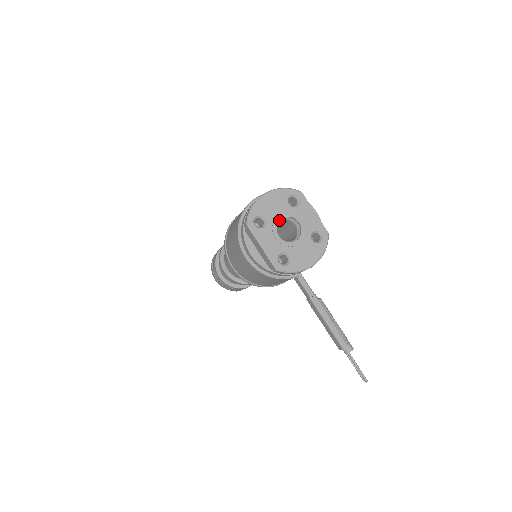
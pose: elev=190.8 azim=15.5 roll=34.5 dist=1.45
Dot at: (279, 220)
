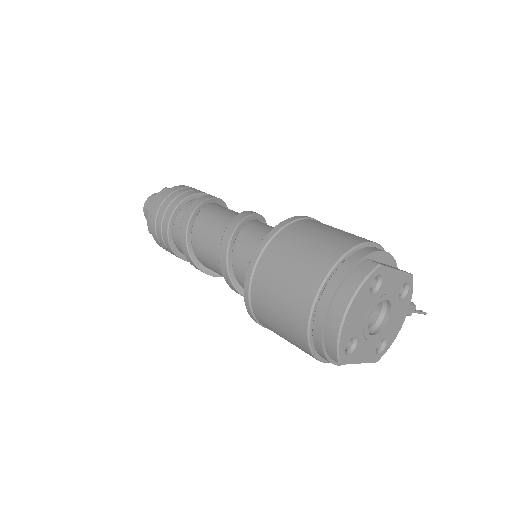
Dot at: (366, 318)
